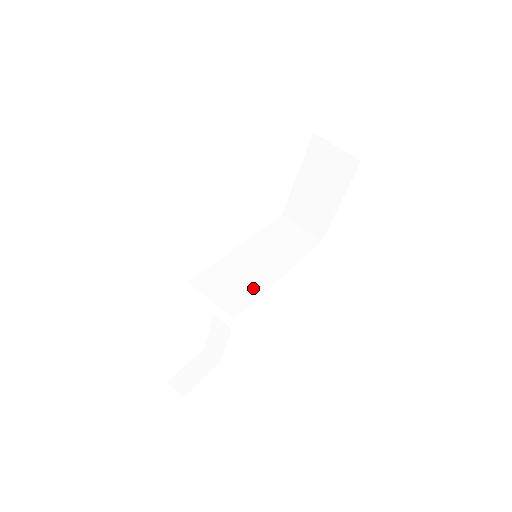
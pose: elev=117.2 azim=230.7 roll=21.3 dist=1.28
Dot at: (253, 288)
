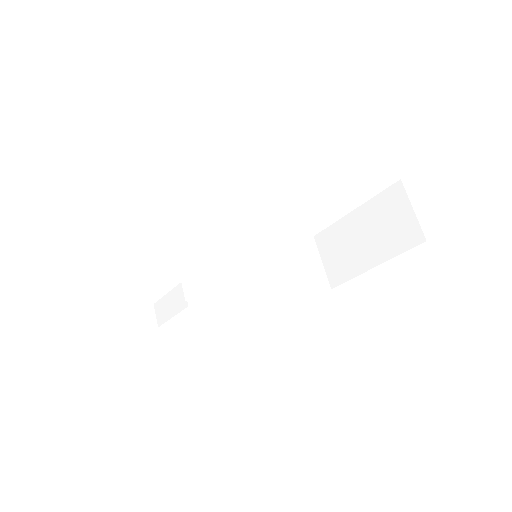
Dot at: (229, 284)
